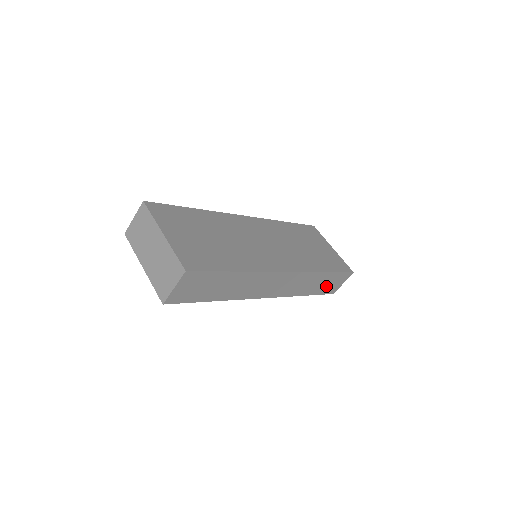
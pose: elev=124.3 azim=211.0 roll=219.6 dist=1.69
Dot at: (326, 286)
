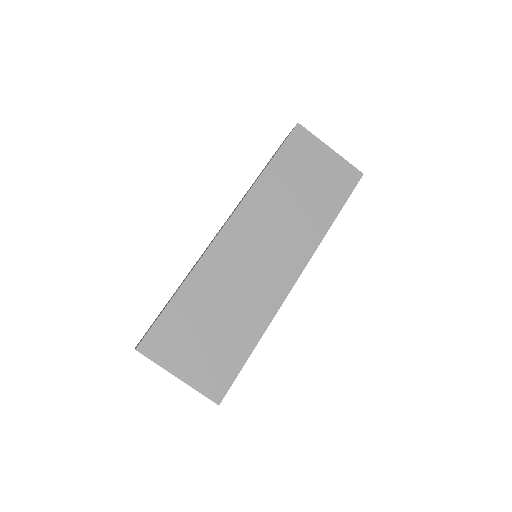
Dot at: occluded
